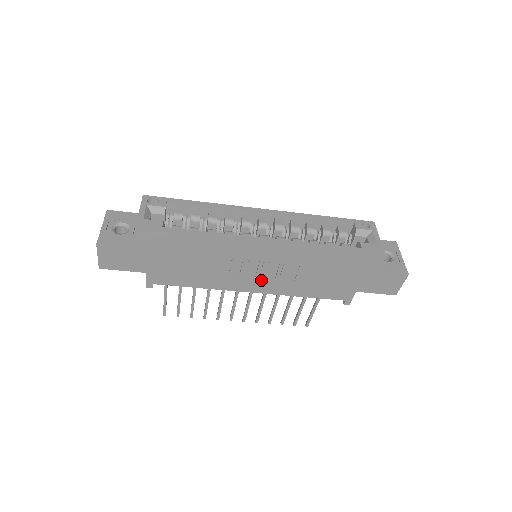
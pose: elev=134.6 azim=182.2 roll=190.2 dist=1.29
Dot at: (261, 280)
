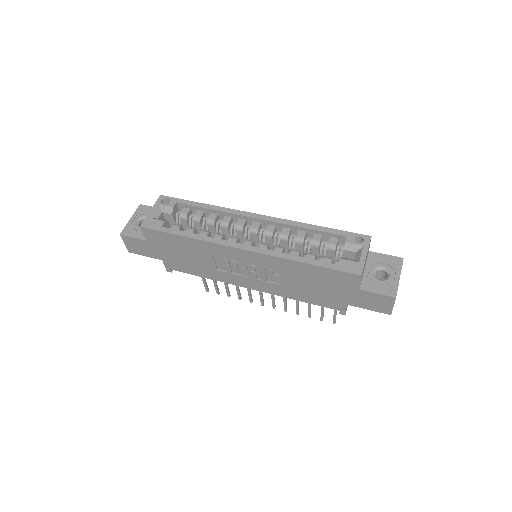
Dot at: (253, 280)
